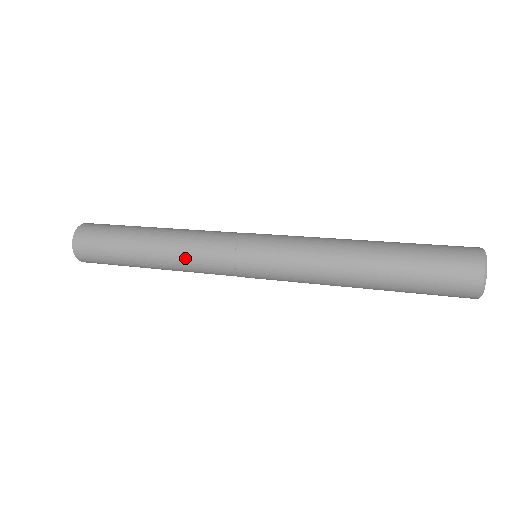
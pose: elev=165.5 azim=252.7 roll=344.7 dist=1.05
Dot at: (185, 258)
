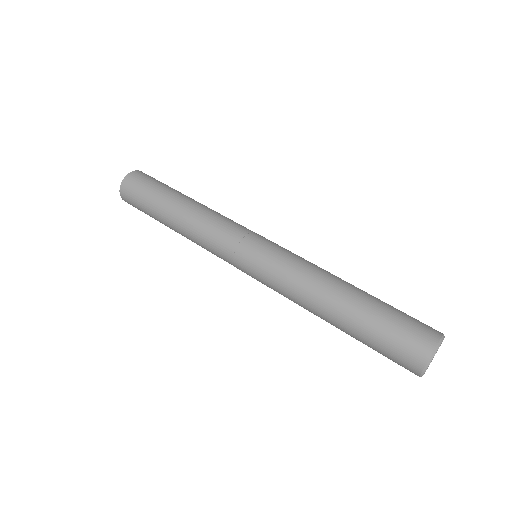
Dot at: occluded
